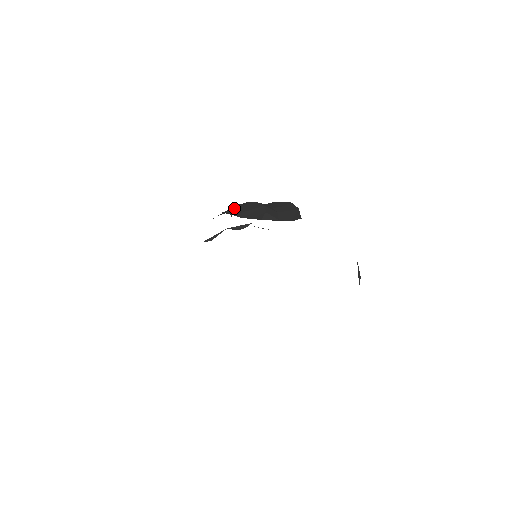
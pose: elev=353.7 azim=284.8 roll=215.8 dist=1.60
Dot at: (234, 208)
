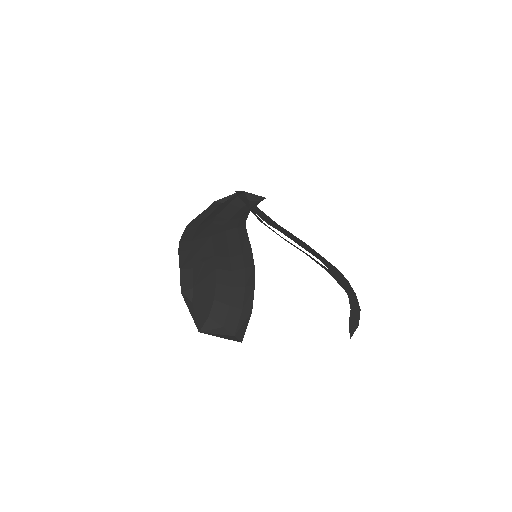
Dot at: (201, 258)
